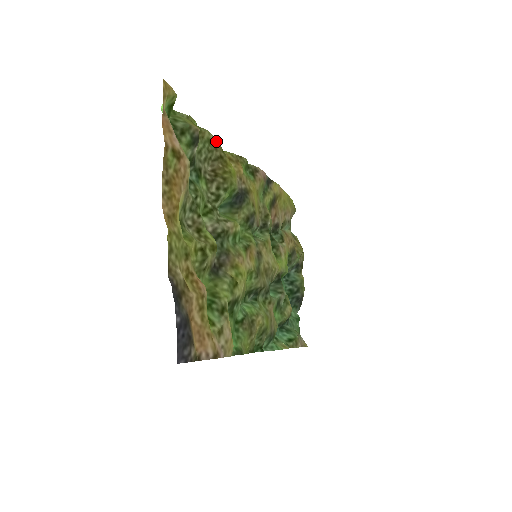
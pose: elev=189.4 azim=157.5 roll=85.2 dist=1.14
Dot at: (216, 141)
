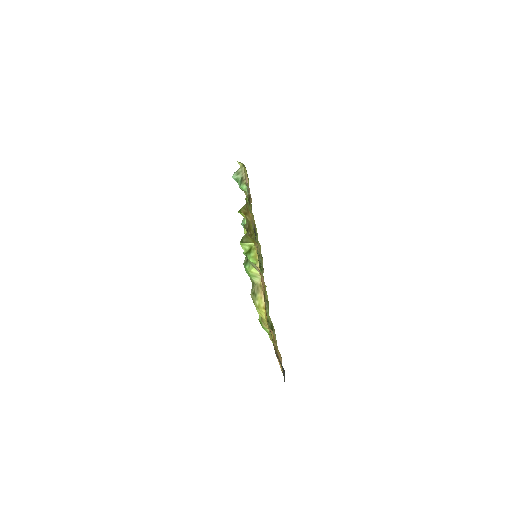
Dot at: (247, 220)
